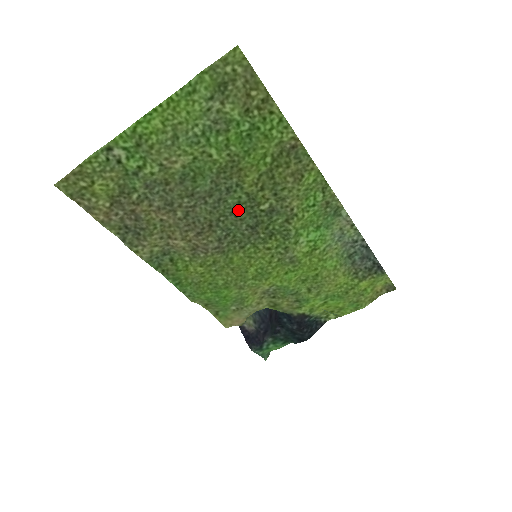
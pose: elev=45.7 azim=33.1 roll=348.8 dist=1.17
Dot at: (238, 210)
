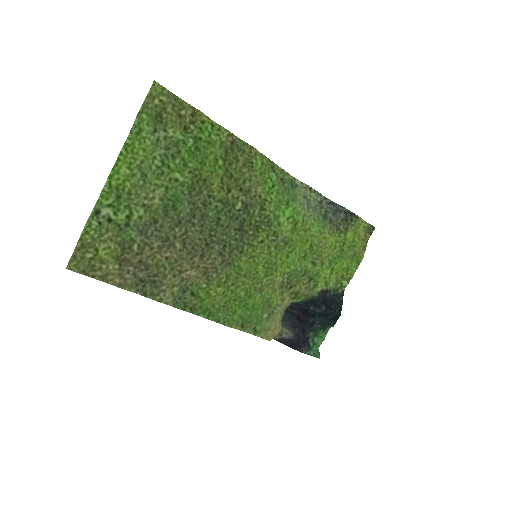
Dot at: (221, 219)
